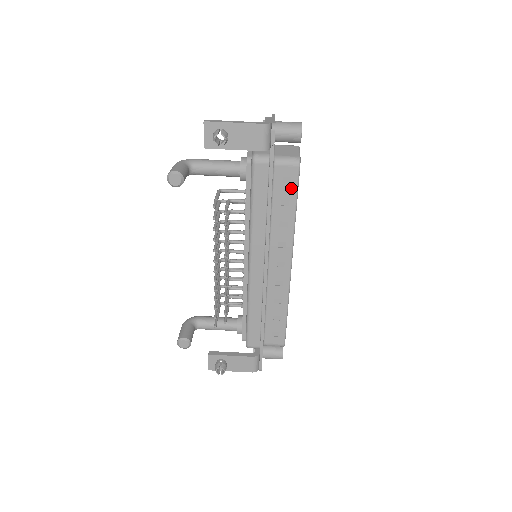
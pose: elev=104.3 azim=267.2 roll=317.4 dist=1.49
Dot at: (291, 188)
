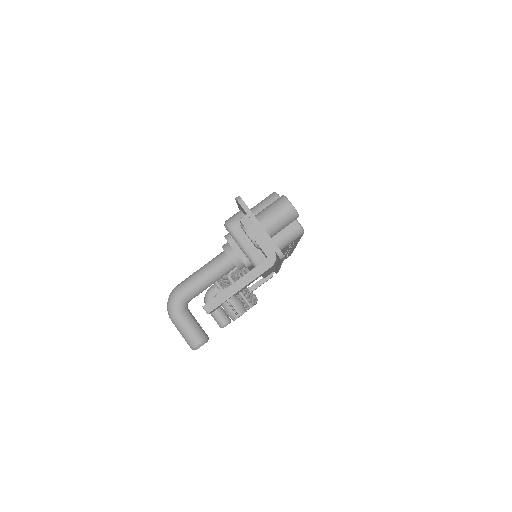
Dot at: occluded
